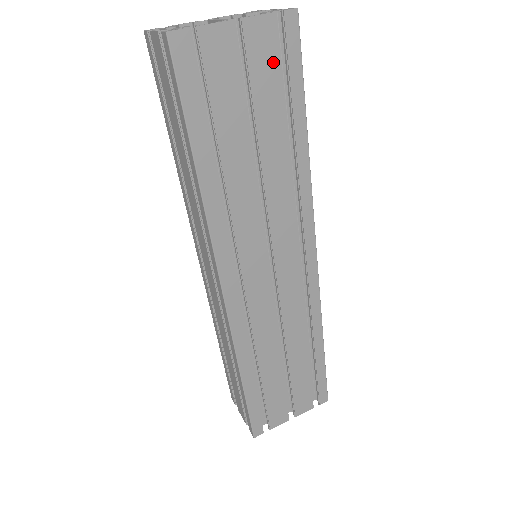
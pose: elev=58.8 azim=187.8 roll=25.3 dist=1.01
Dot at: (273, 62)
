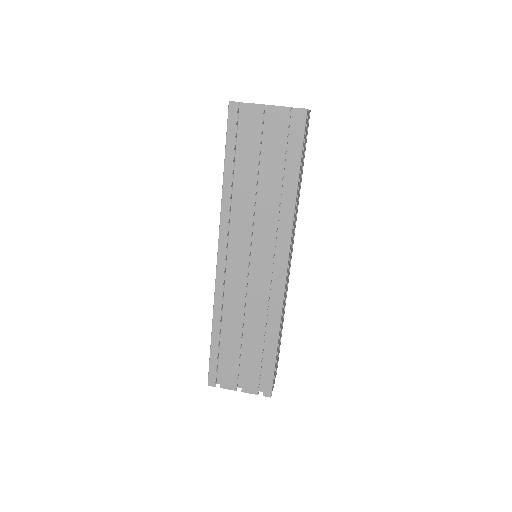
Dot at: (285, 134)
